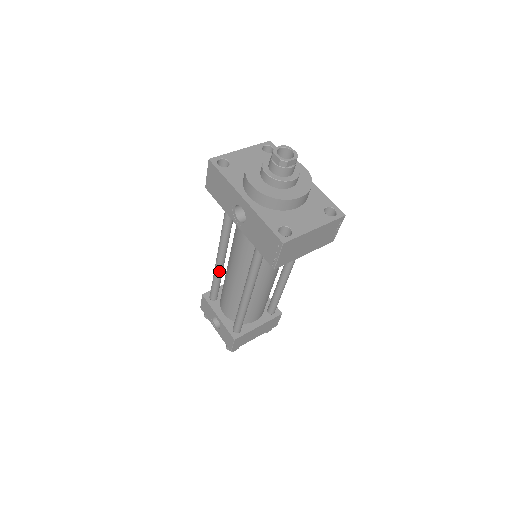
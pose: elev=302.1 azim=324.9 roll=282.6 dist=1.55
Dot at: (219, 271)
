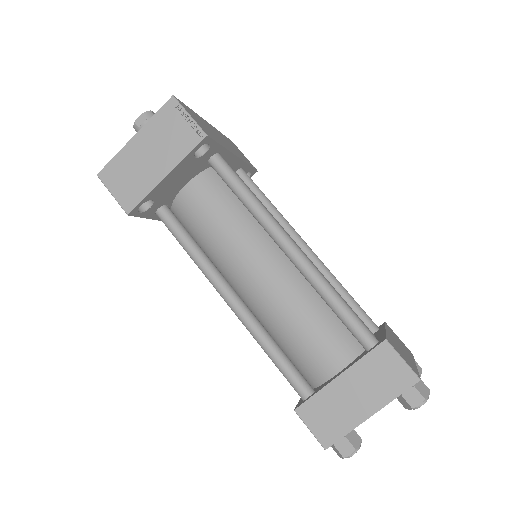
Dot at: occluded
